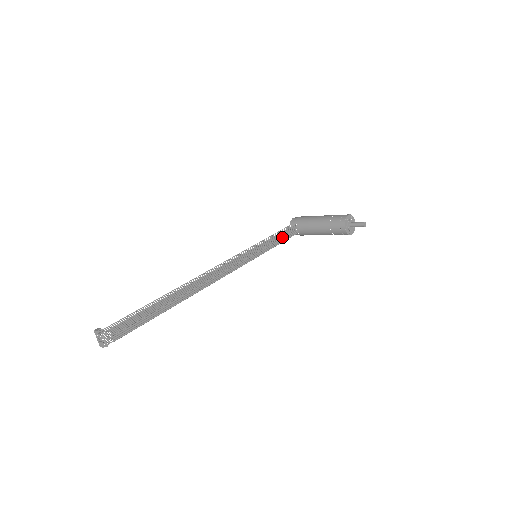
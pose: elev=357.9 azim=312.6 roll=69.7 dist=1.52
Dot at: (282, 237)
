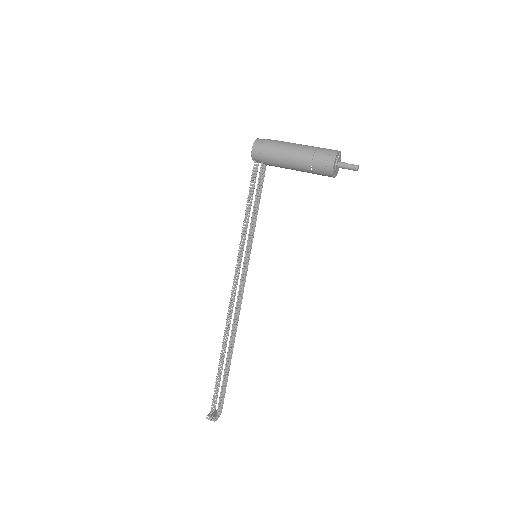
Dot at: (254, 184)
